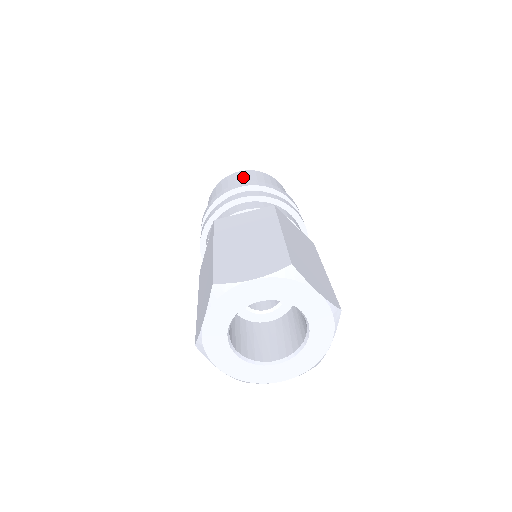
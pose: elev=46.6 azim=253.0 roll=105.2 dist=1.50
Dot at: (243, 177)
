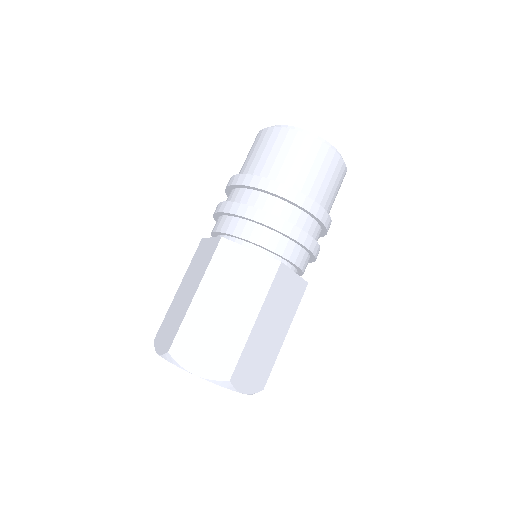
Dot at: (298, 156)
